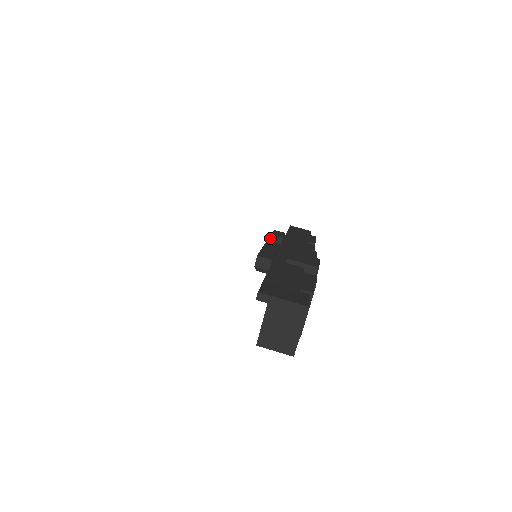
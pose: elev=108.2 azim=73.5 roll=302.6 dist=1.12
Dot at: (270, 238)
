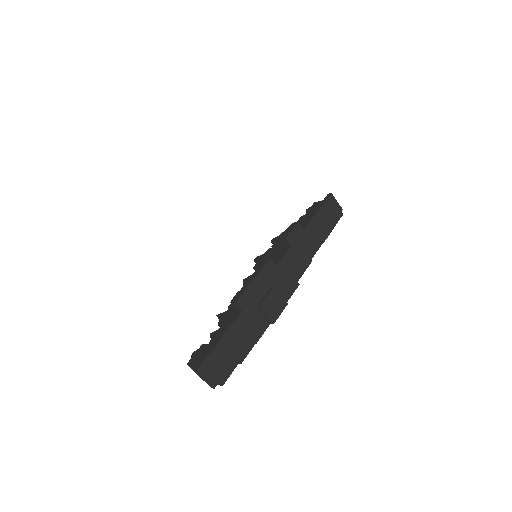
Dot at: (283, 238)
